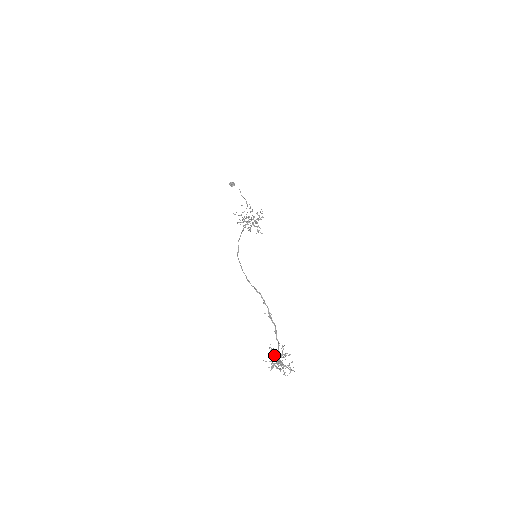
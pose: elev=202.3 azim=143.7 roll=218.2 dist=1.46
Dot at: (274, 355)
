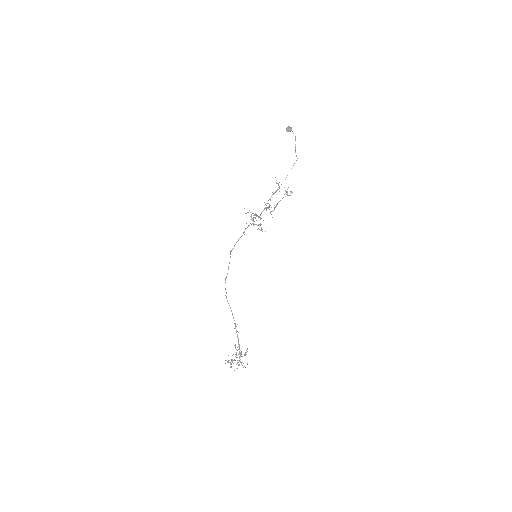
Dot at: occluded
